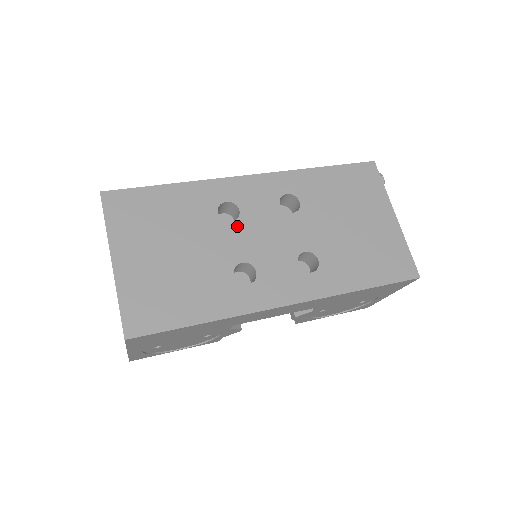
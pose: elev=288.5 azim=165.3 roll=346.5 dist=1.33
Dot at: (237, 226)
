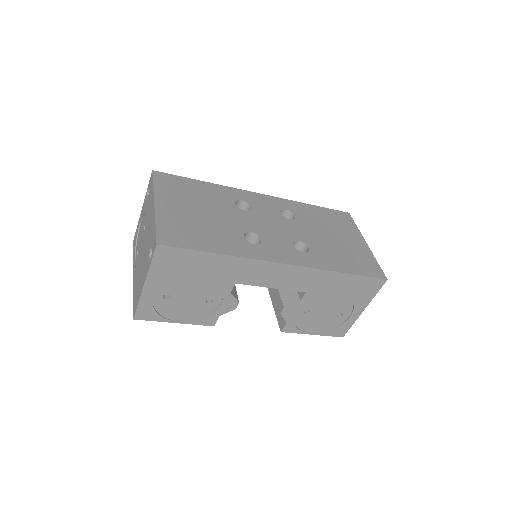
Dot at: (249, 214)
